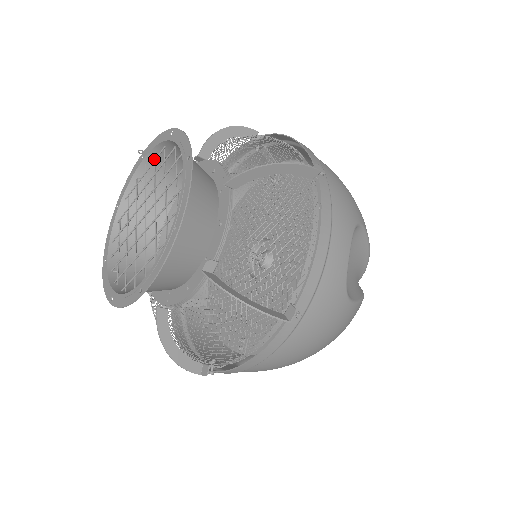
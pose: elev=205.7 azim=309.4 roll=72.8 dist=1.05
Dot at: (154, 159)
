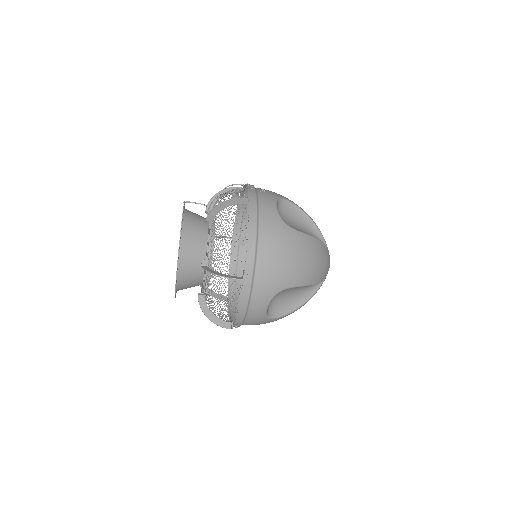
Dot at: occluded
